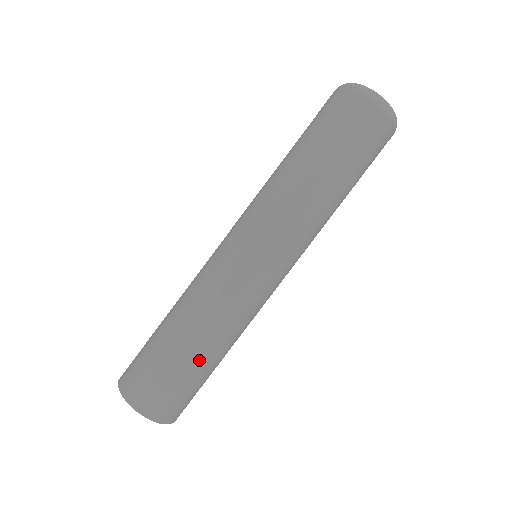
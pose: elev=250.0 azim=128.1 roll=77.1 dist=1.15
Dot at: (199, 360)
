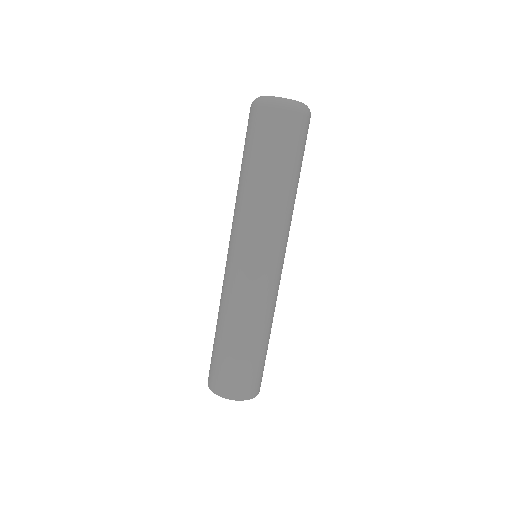
Dot at: (247, 348)
